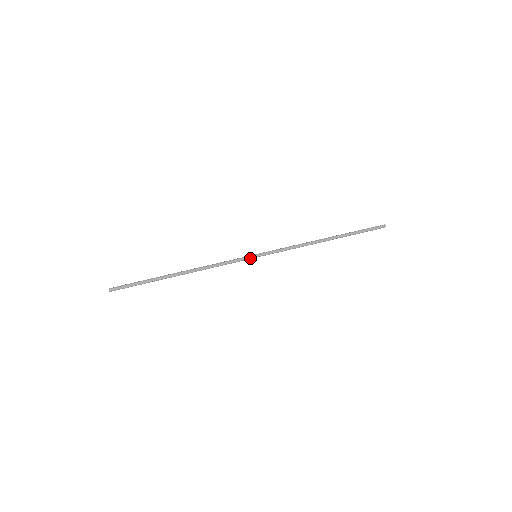
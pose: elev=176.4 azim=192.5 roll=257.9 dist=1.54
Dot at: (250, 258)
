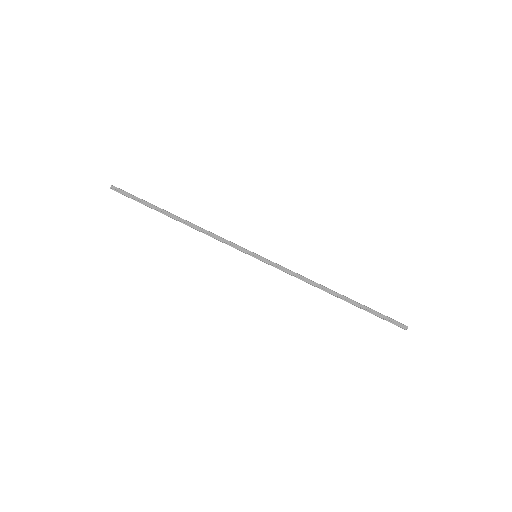
Dot at: (249, 253)
